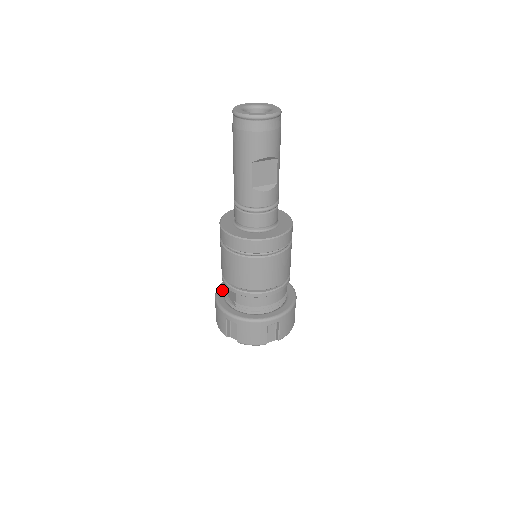
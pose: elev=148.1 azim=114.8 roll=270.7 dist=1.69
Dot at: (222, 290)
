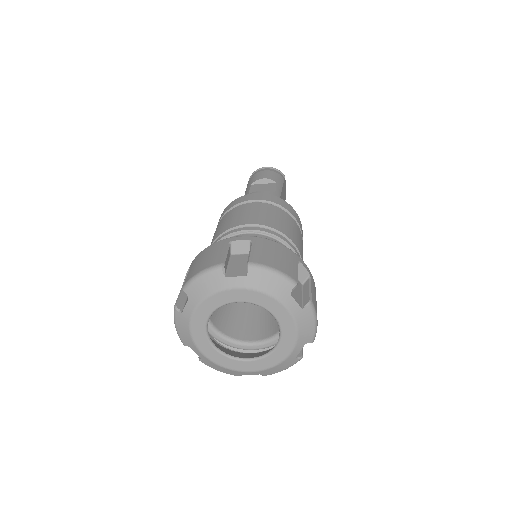
Dot at: occluded
